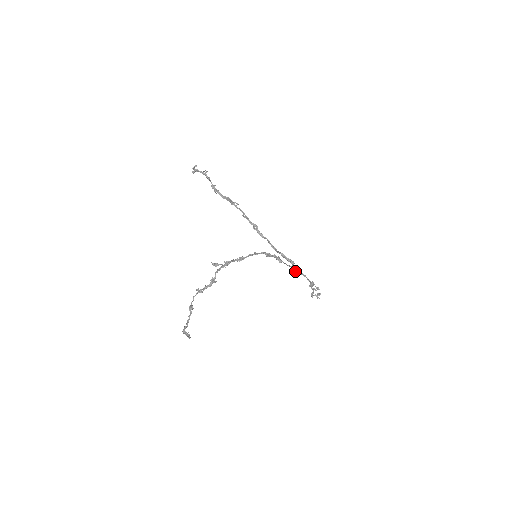
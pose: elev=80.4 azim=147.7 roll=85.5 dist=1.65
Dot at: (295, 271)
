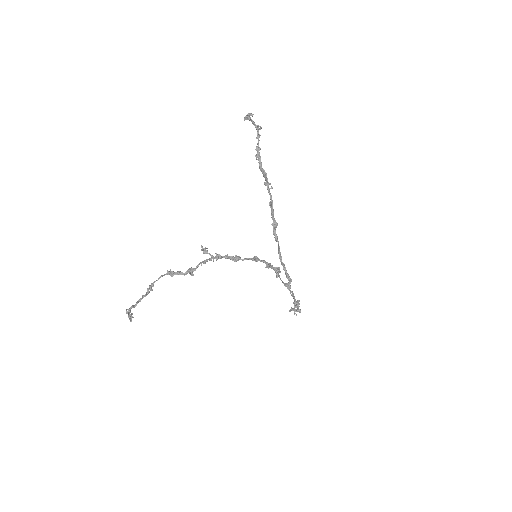
Dot at: occluded
